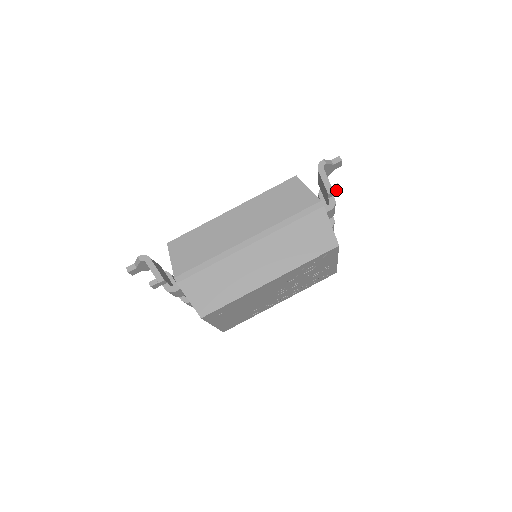
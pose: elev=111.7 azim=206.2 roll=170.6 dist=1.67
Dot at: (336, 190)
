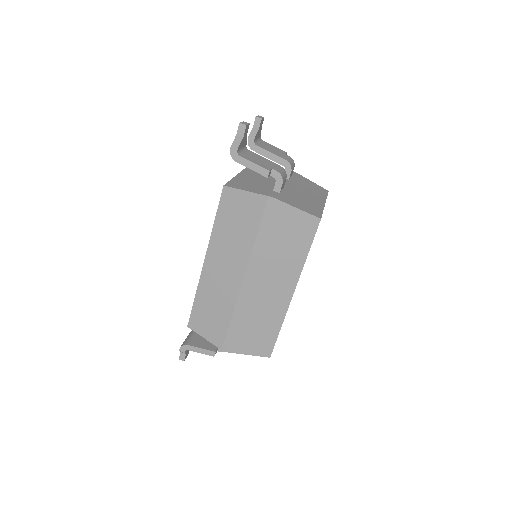
Dot at: (260, 123)
